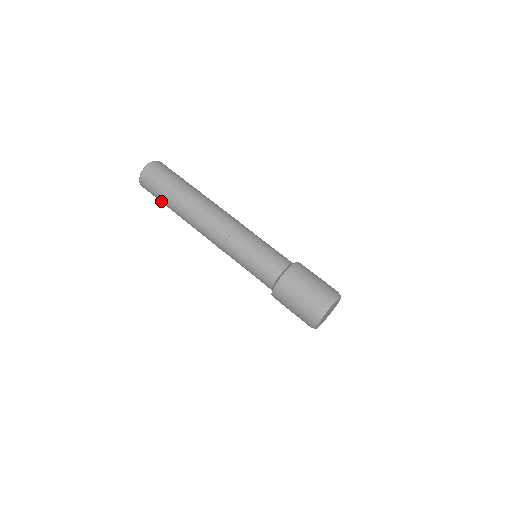
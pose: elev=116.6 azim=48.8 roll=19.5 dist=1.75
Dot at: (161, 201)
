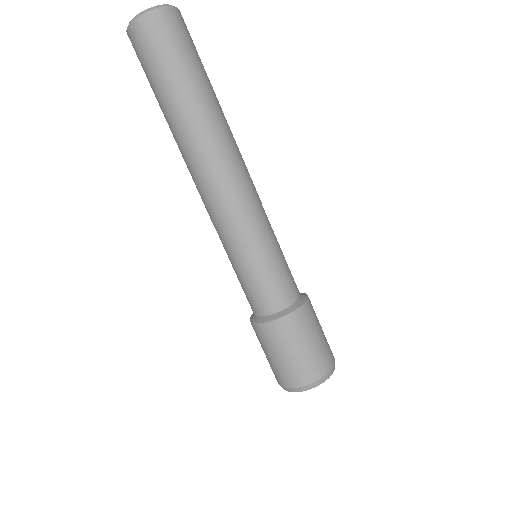
Dot at: occluded
